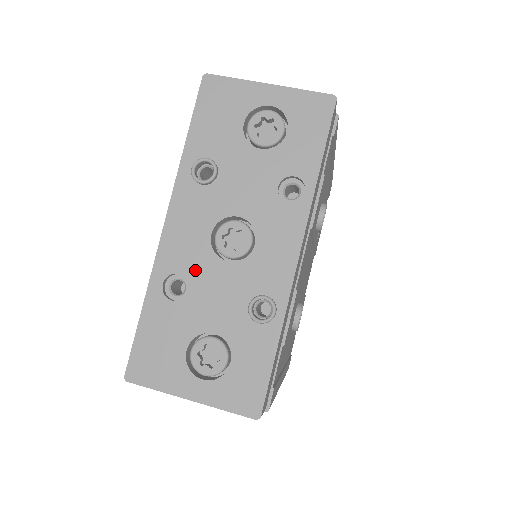
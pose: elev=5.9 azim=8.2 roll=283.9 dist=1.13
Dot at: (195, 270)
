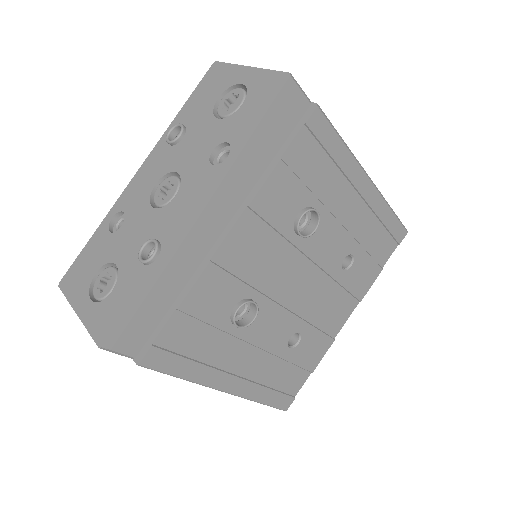
Dot at: (133, 211)
